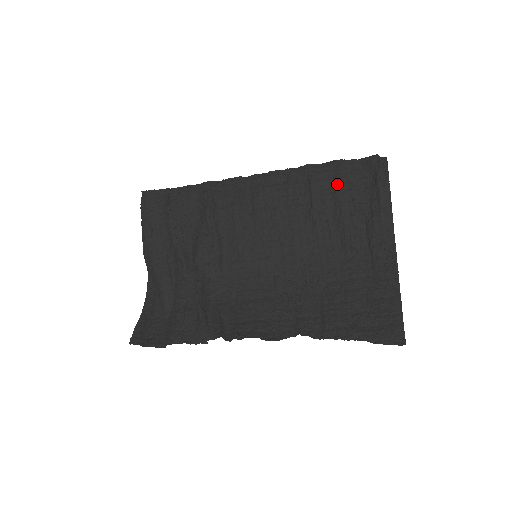
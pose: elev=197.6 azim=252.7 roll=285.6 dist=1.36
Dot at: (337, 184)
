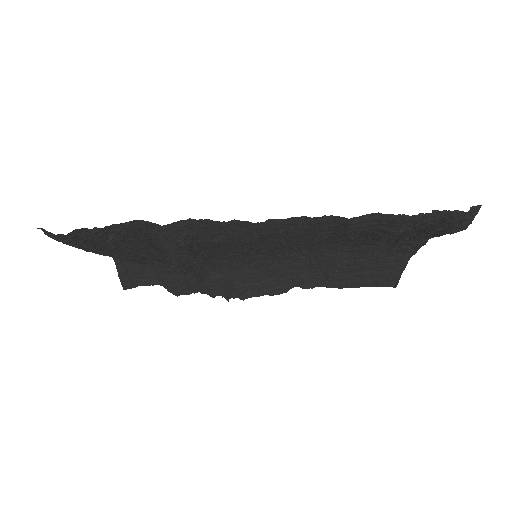
Dot at: (386, 233)
